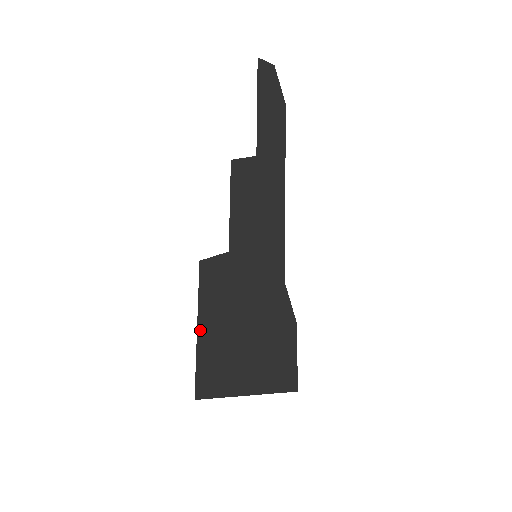
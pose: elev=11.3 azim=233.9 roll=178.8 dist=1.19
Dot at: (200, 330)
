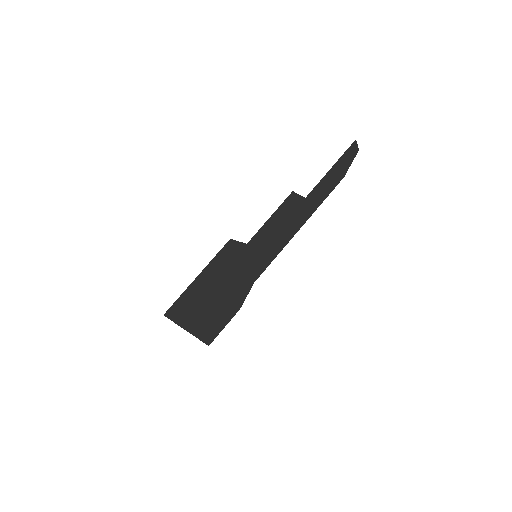
Dot at: (198, 278)
